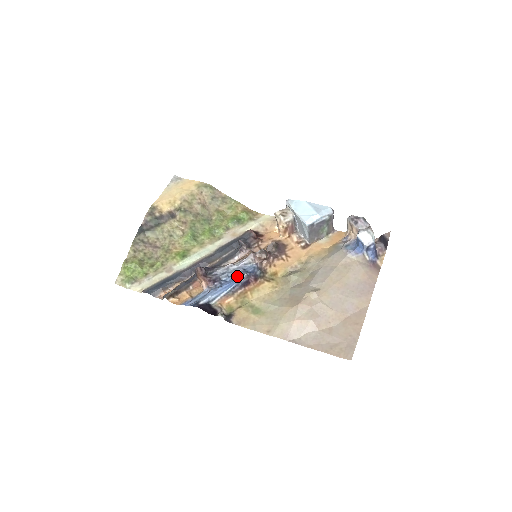
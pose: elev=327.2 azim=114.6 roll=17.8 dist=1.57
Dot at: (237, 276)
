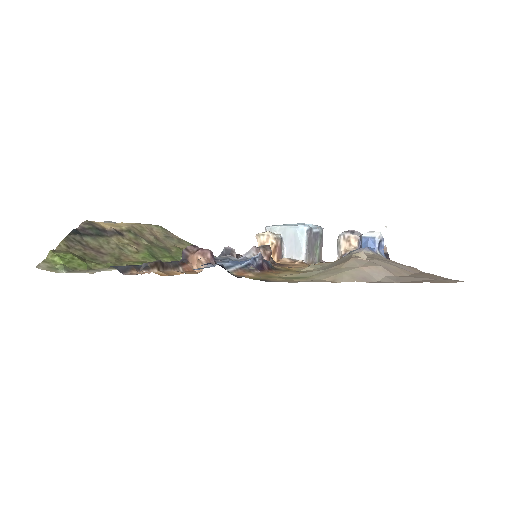
Dot at: occluded
